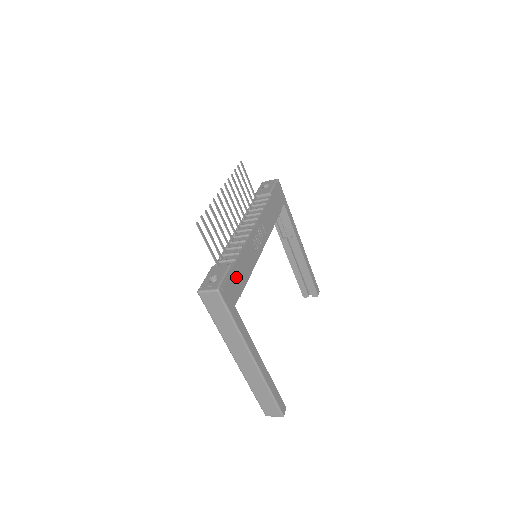
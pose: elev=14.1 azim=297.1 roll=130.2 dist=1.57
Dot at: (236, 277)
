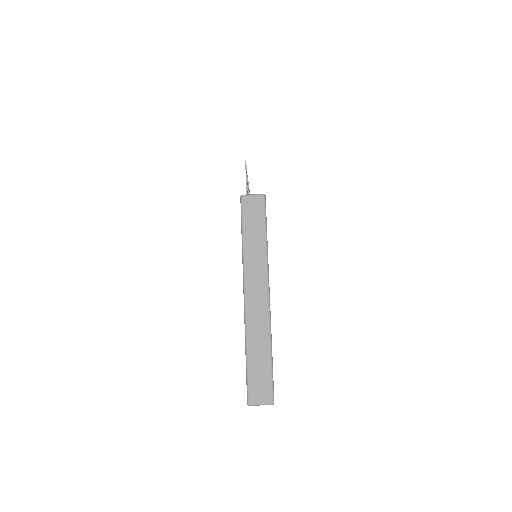
Dot at: occluded
